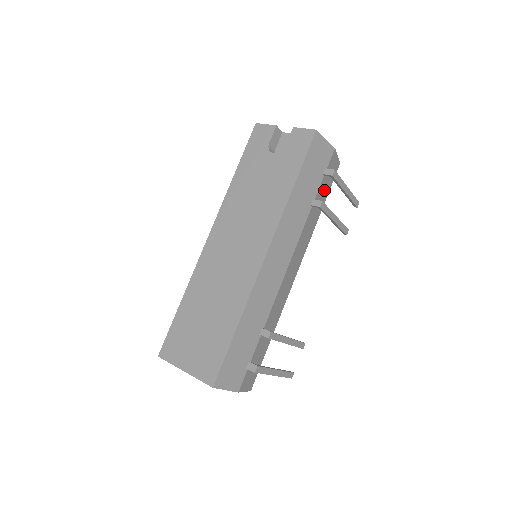
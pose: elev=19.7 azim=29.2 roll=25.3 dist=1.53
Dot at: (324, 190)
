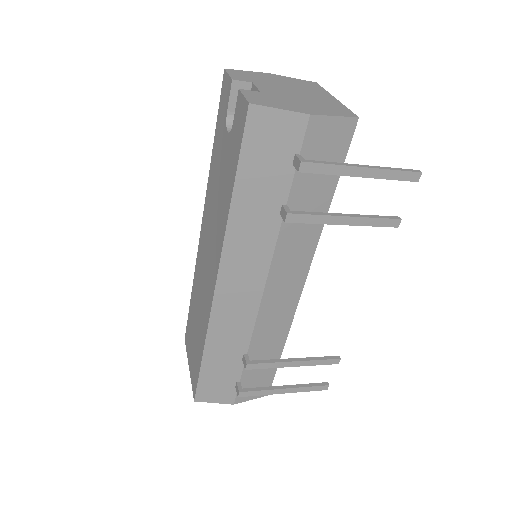
Dot at: (318, 177)
